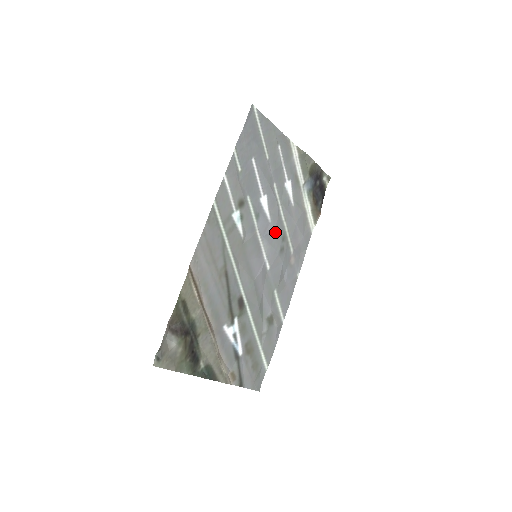
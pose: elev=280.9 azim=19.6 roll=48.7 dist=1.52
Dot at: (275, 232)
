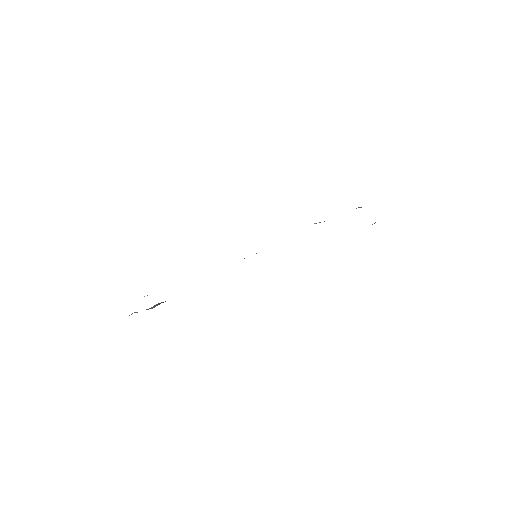
Dot at: occluded
